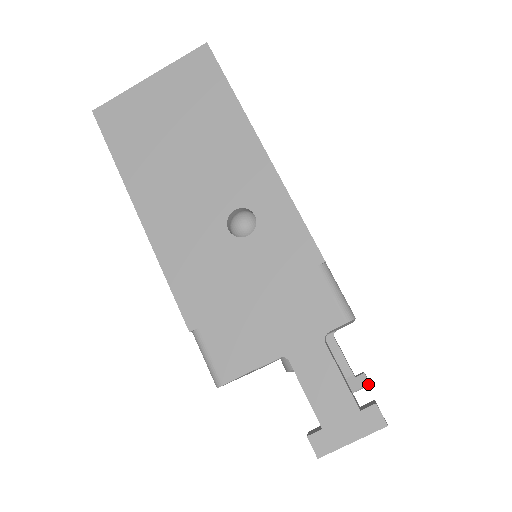
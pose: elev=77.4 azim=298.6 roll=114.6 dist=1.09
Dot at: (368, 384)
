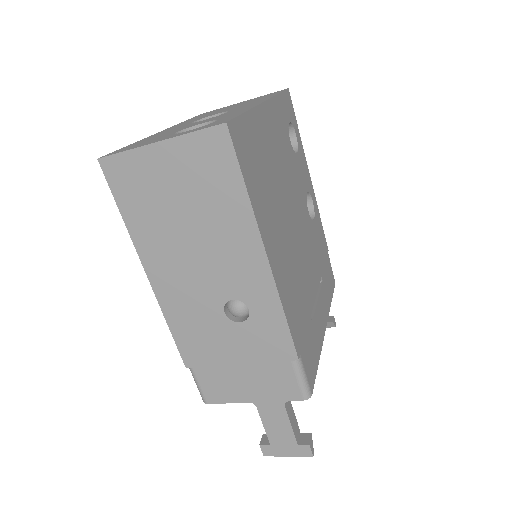
Dot at: occluded
